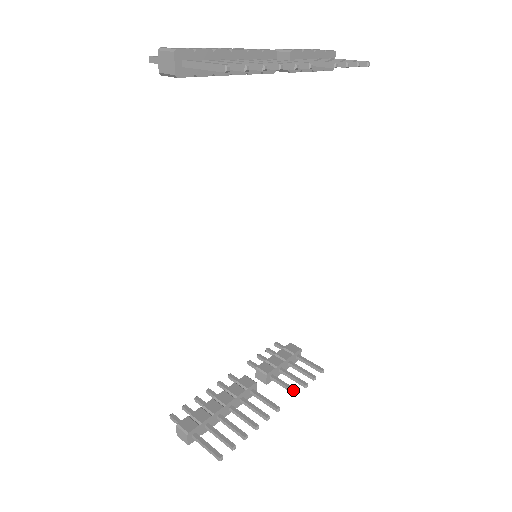
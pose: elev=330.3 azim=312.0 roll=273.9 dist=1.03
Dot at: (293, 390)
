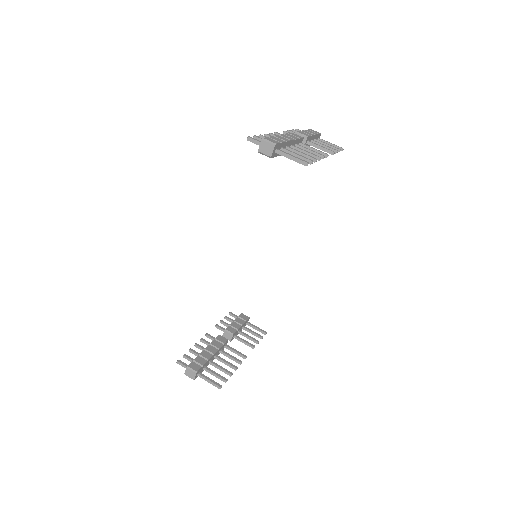
Dot at: (251, 345)
